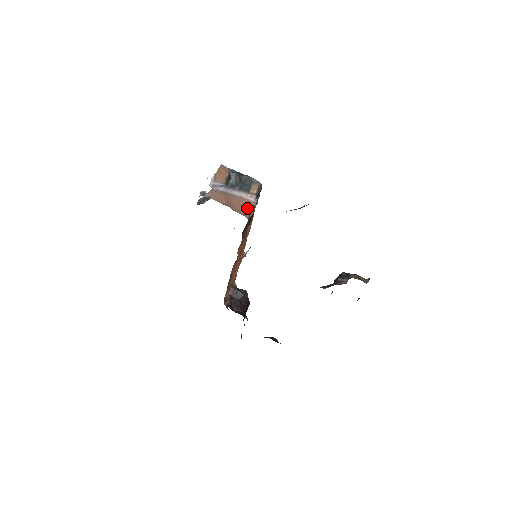
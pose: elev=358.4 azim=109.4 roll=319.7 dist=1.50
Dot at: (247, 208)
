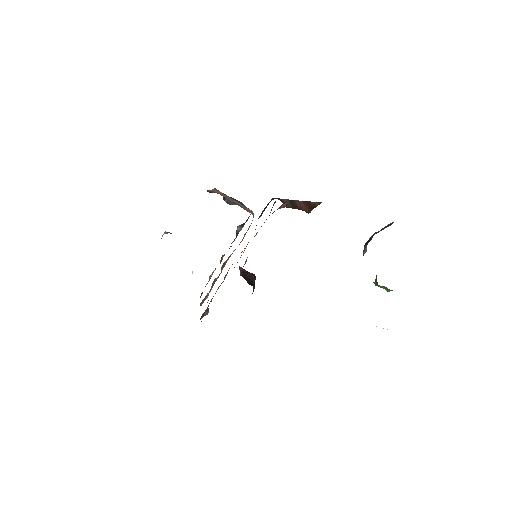
Dot at: (251, 212)
